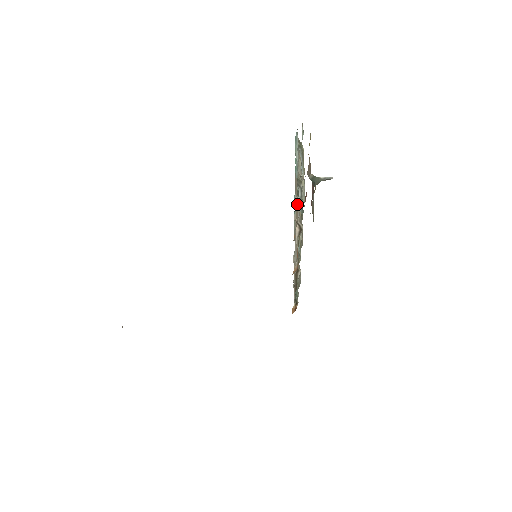
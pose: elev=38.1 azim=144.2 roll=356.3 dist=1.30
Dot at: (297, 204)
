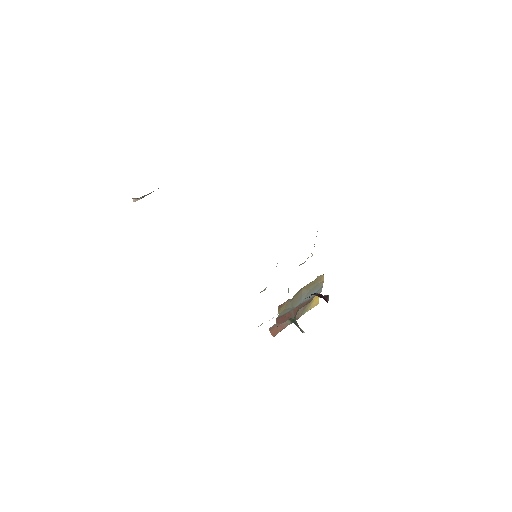
Dot at: occluded
